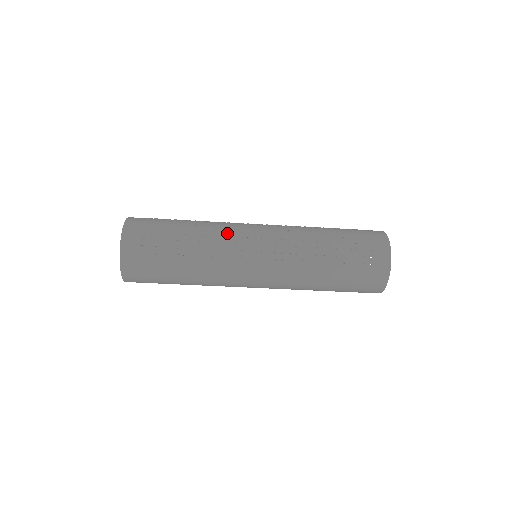
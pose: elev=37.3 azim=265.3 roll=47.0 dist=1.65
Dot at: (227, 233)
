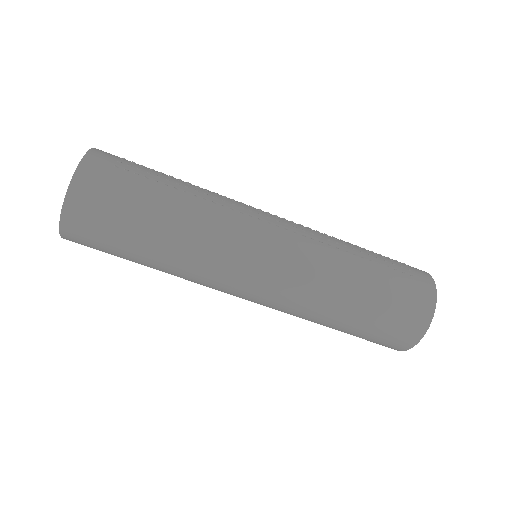
Dot at: occluded
